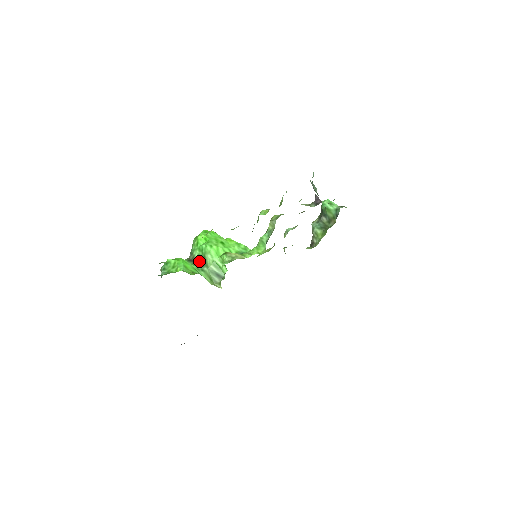
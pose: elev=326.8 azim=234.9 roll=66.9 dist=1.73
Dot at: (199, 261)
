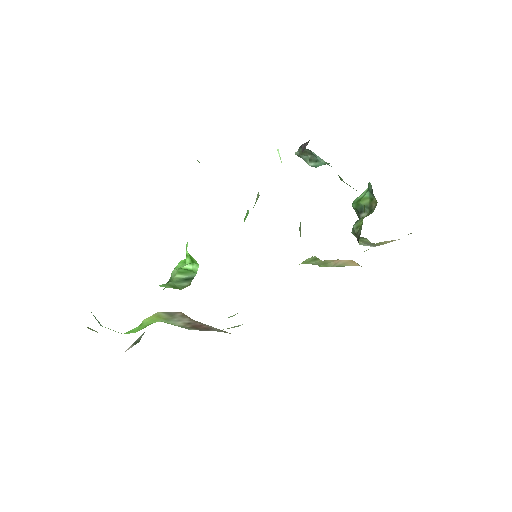
Dot at: occluded
